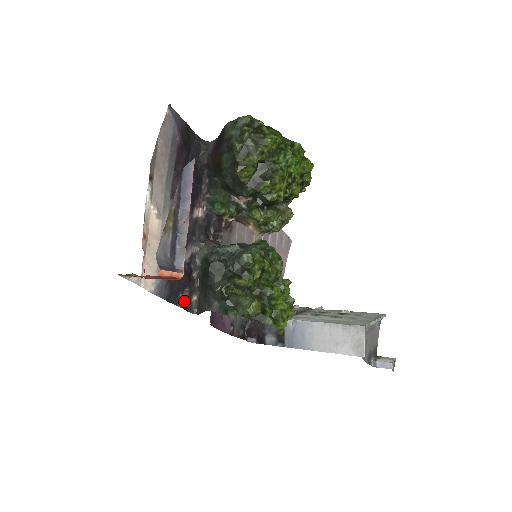
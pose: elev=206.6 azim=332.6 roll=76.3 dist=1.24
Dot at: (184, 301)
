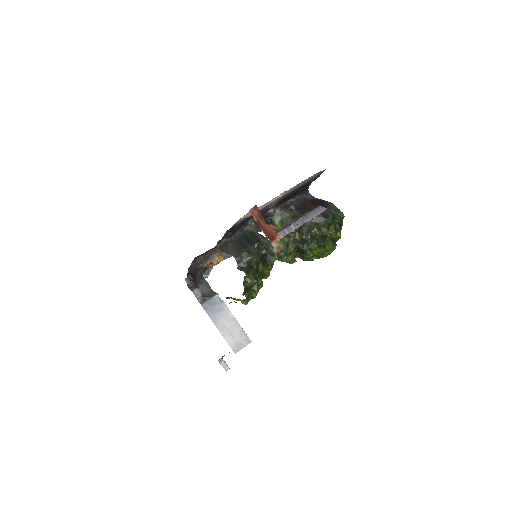
Dot at: occluded
